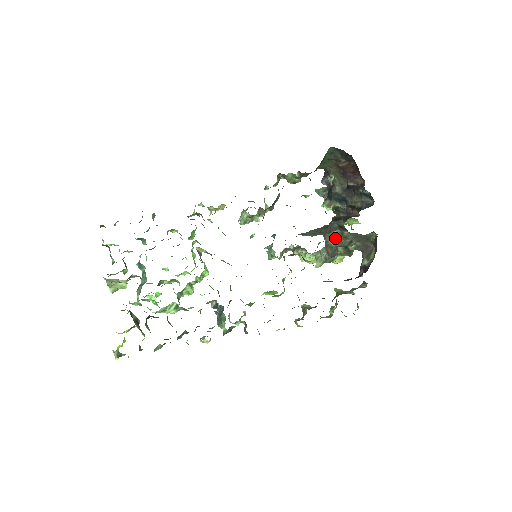
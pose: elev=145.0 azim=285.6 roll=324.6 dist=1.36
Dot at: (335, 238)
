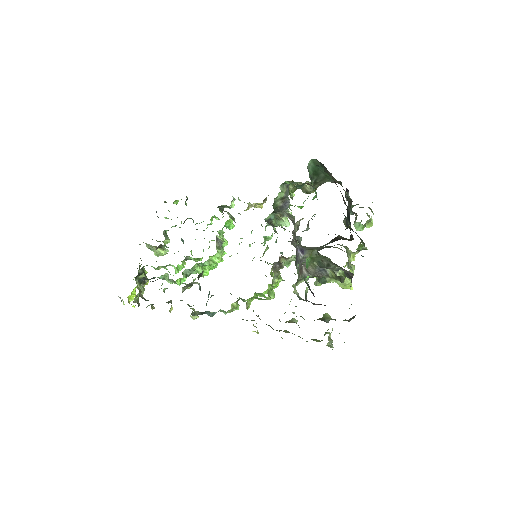
Dot at: (315, 256)
